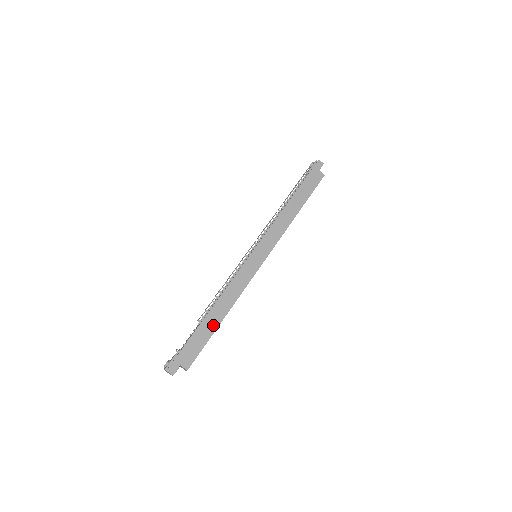
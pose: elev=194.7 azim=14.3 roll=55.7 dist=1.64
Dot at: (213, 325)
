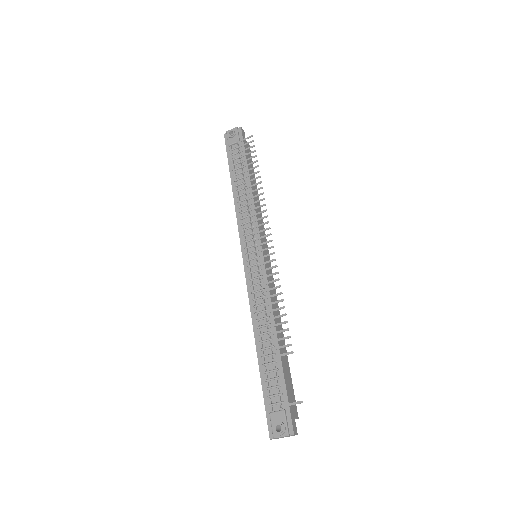
Dot at: occluded
